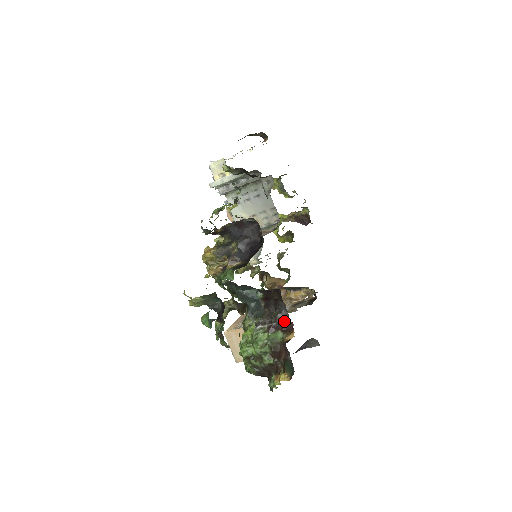
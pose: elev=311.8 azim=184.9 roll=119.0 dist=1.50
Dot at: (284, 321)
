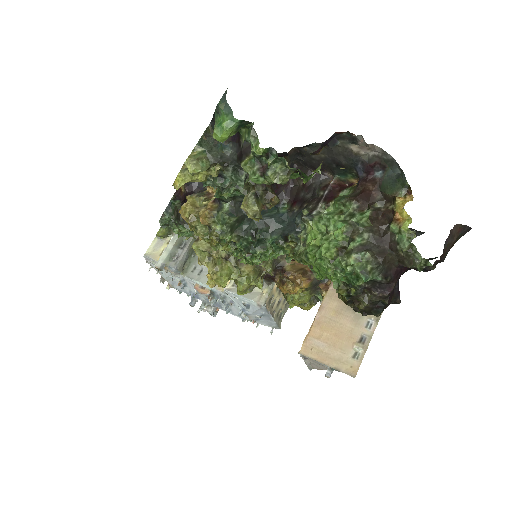
Dot at: (332, 180)
